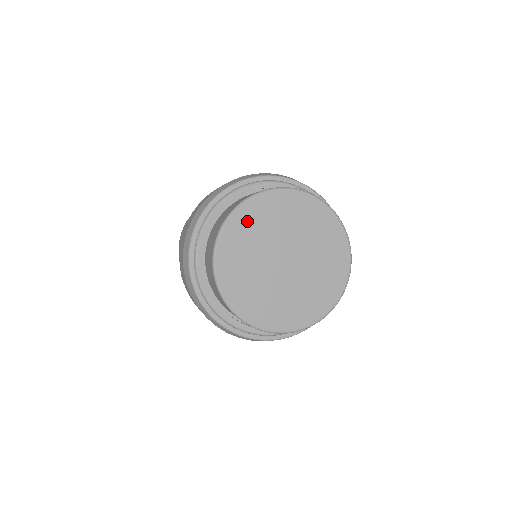
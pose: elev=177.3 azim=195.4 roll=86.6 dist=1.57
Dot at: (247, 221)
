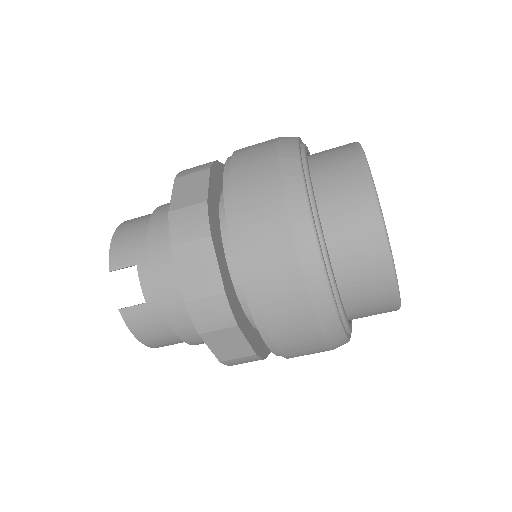
Dot at: occluded
